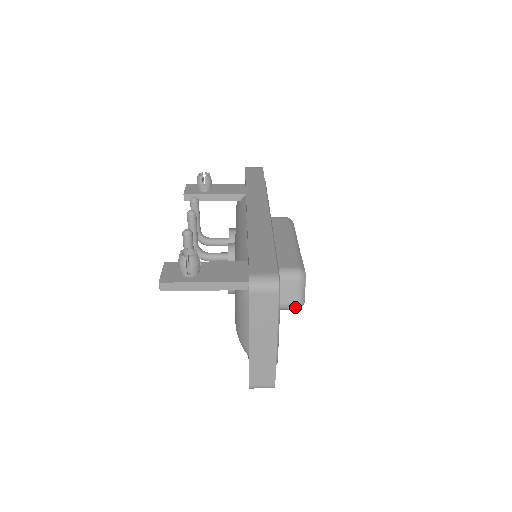
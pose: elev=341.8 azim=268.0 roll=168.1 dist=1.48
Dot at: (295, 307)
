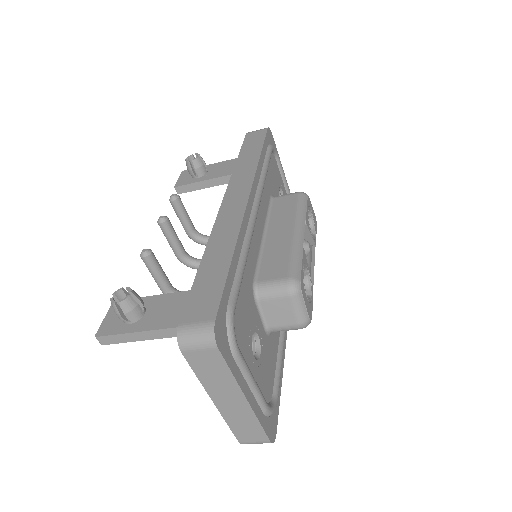
Dot at: (297, 328)
